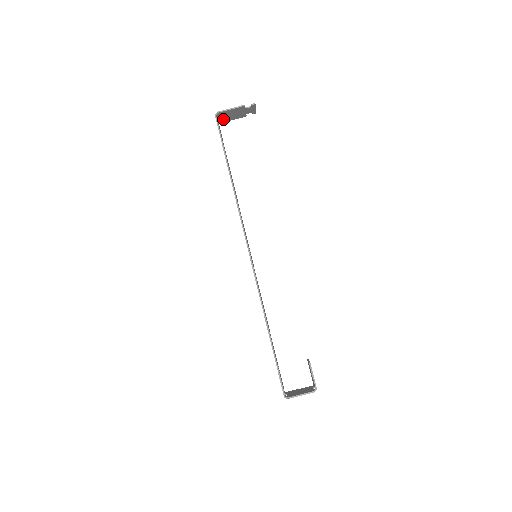
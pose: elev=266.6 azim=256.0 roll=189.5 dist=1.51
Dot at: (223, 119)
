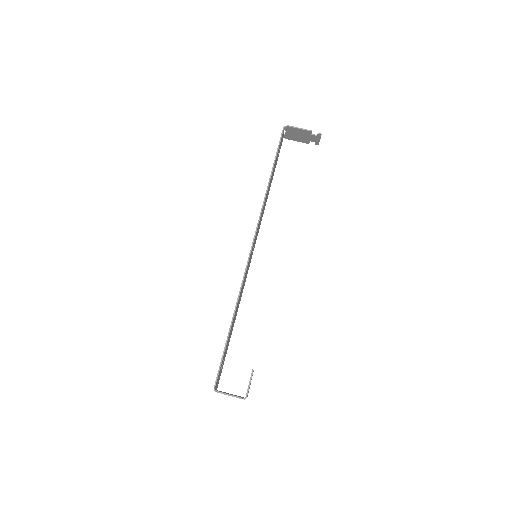
Dot at: (289, 136)
